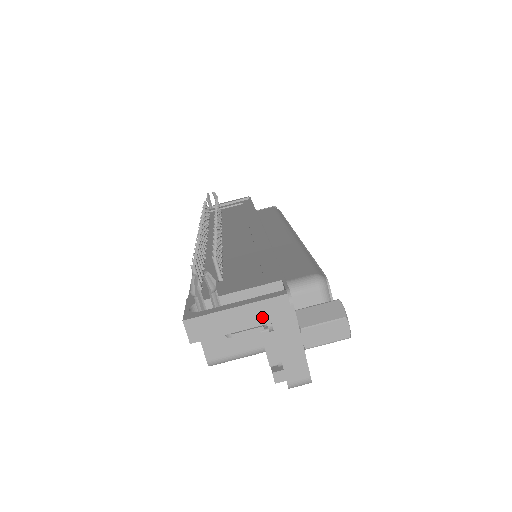
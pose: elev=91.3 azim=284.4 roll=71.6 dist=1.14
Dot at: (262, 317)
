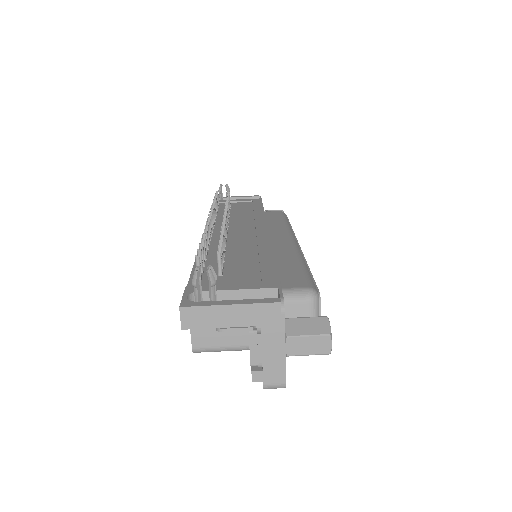
Dot at: (253, 319)
